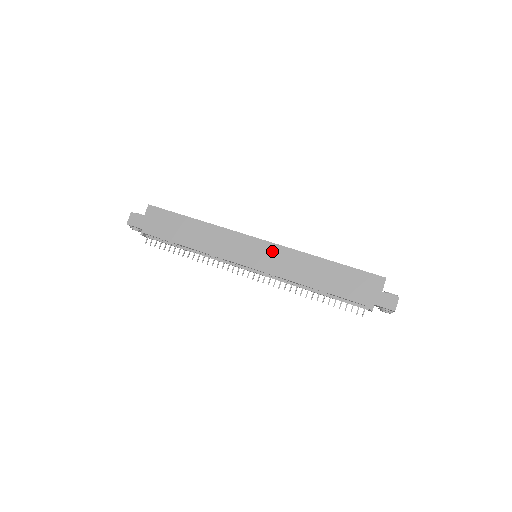
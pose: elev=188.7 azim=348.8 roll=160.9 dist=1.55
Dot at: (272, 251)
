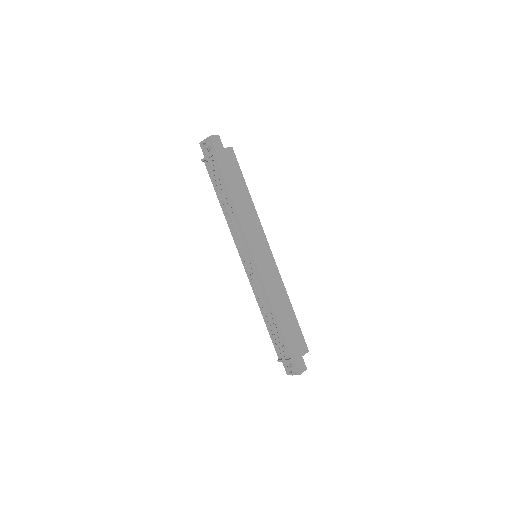
Dot at: (272, 265)
